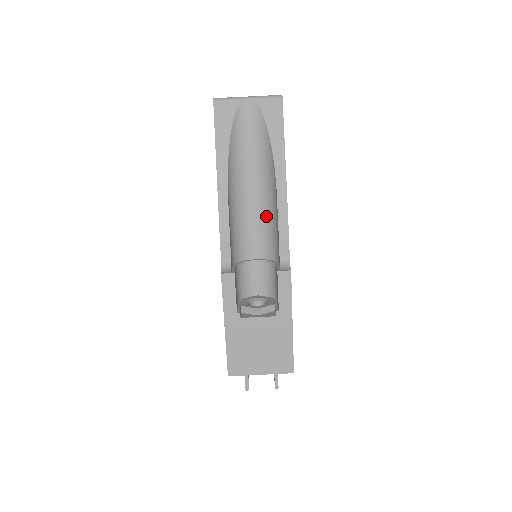
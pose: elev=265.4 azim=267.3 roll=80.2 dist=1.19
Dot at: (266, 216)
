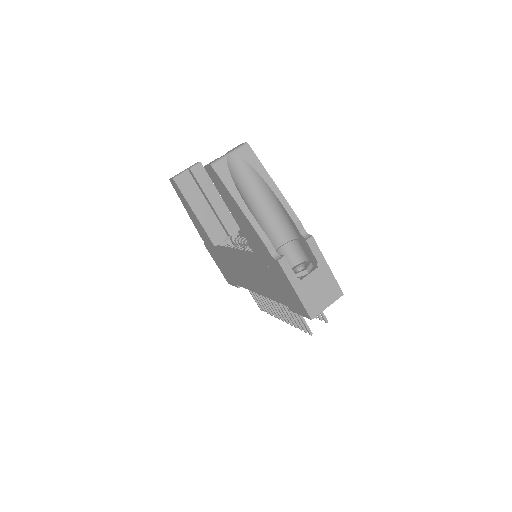
Dot at: (275, 216)
